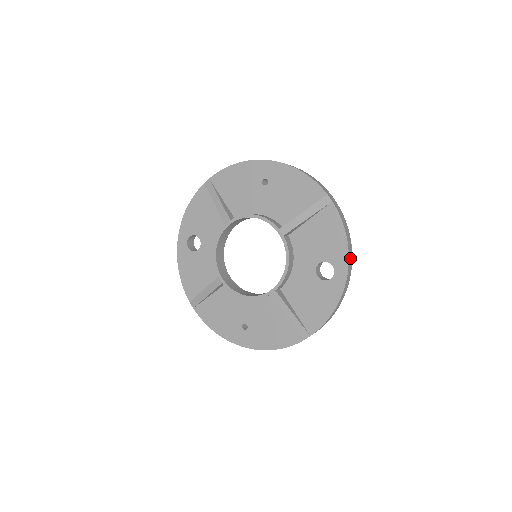
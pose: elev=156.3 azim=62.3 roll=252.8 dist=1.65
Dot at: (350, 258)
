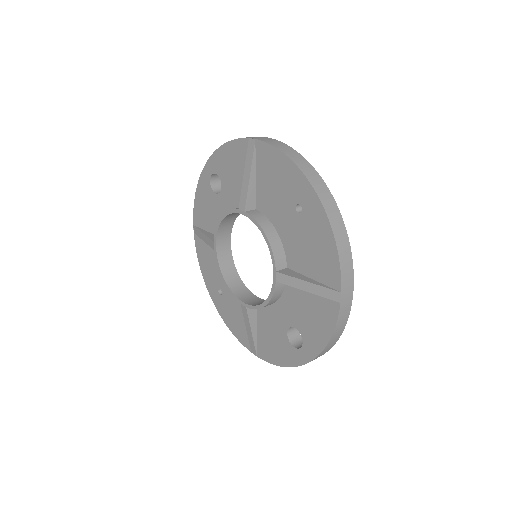
Dot at: (323, 352)
